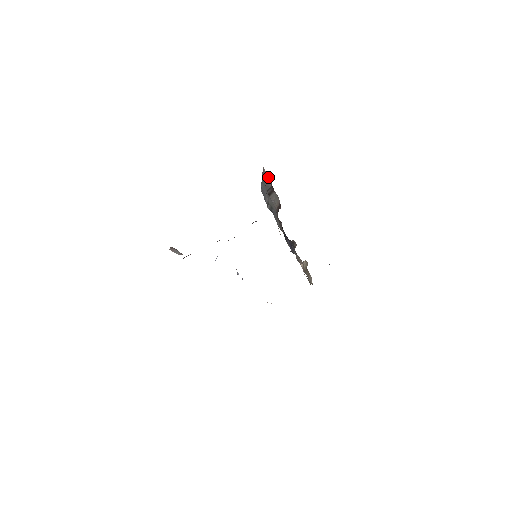
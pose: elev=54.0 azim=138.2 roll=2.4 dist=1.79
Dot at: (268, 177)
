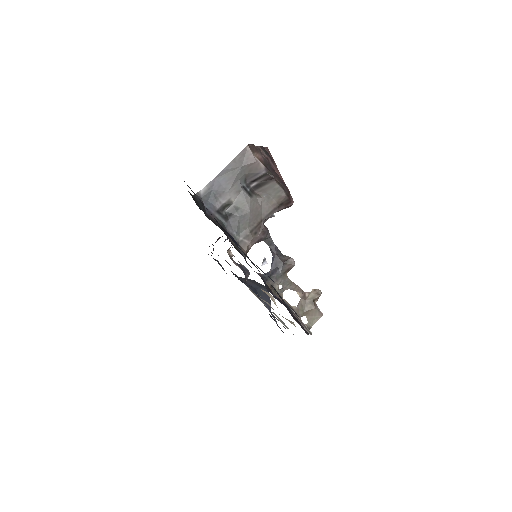
Dot at: (255, 160)
